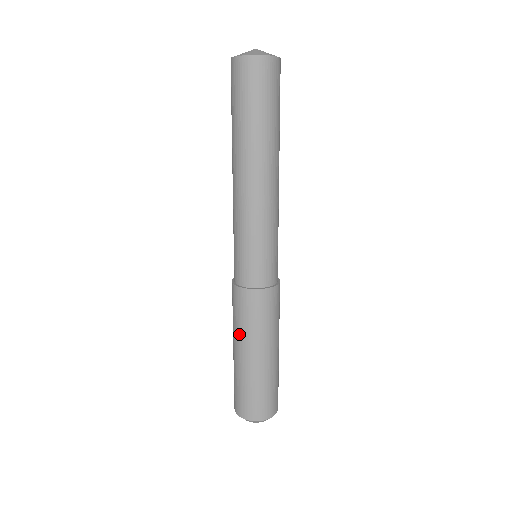
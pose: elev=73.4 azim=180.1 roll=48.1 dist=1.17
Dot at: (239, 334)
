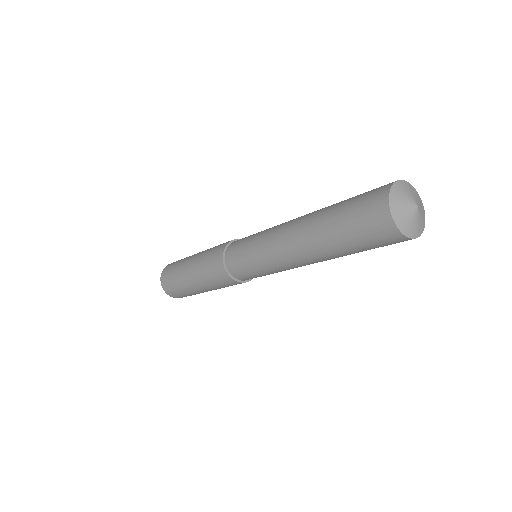
Dot at: (214, 289)
